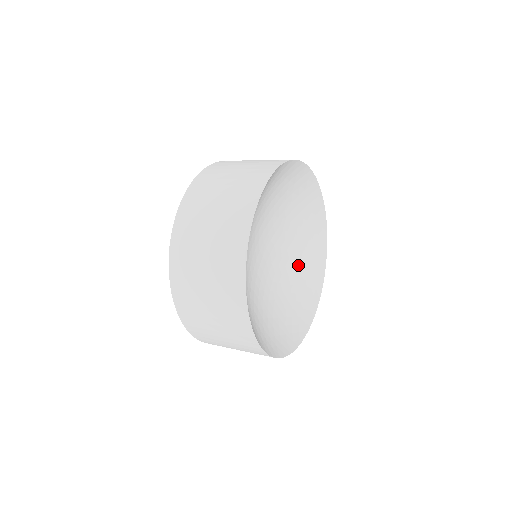
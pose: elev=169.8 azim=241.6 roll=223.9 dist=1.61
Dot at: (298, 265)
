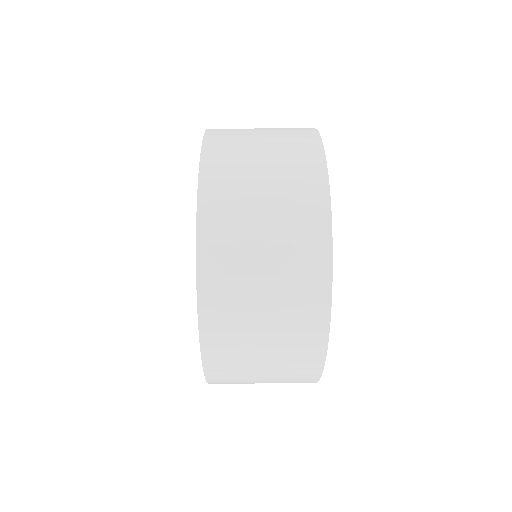
Dot at: occluded
